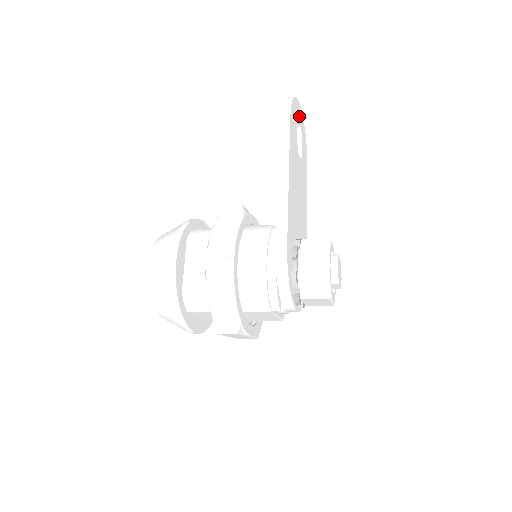
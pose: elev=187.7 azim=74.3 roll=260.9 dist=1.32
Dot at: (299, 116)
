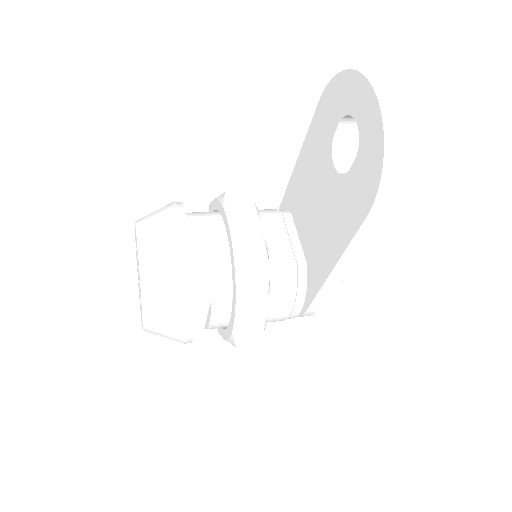
Dot at: occluded
